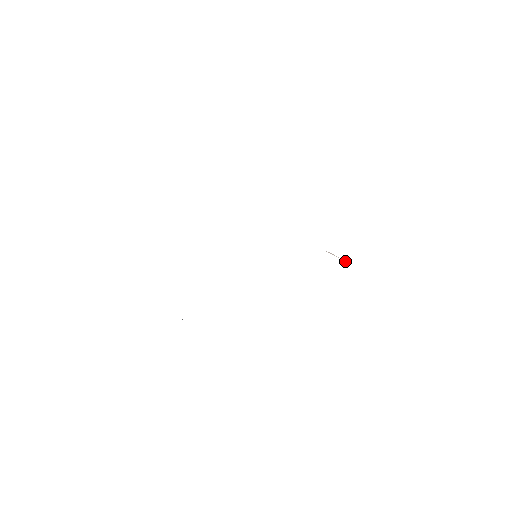
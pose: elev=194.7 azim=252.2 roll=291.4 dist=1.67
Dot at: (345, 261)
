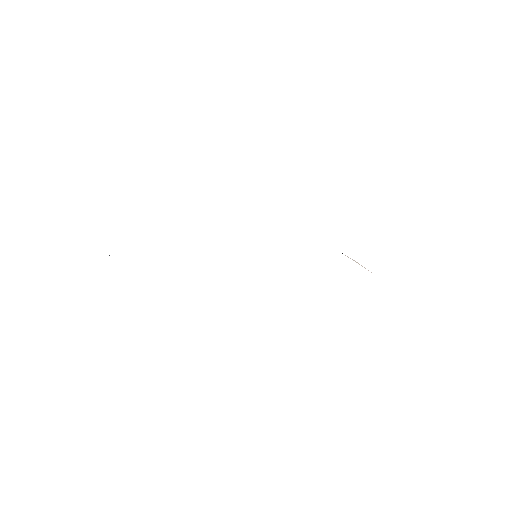
Dot at: (371, 272)
